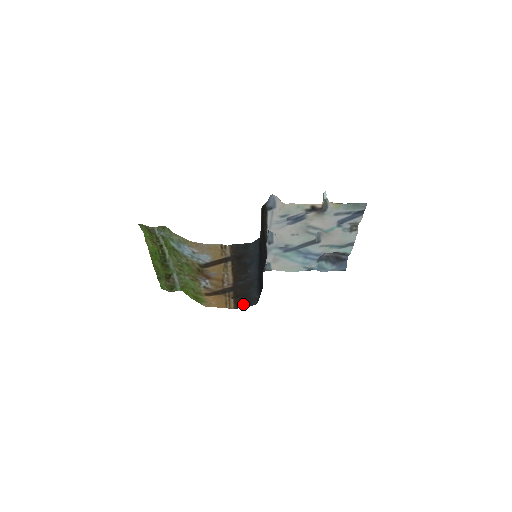
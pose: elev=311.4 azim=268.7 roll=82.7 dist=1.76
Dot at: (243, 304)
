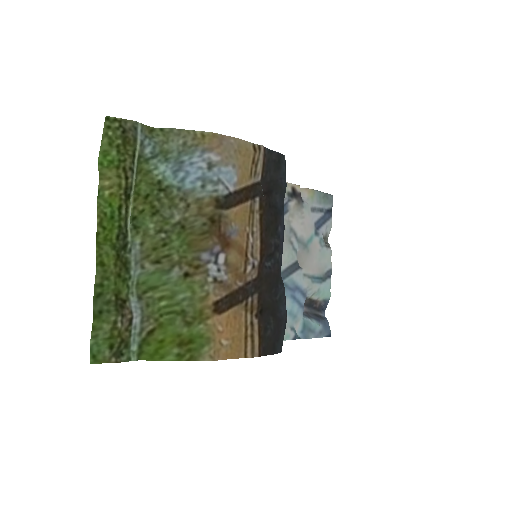
Dot at: (268, 343)
